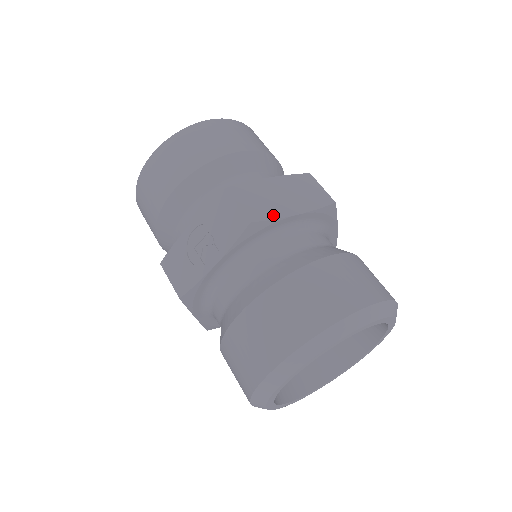
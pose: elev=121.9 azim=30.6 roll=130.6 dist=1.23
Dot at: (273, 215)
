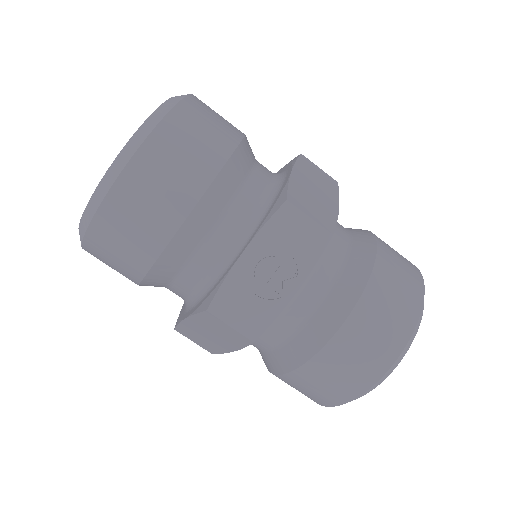
Dot at: (333, 217)
